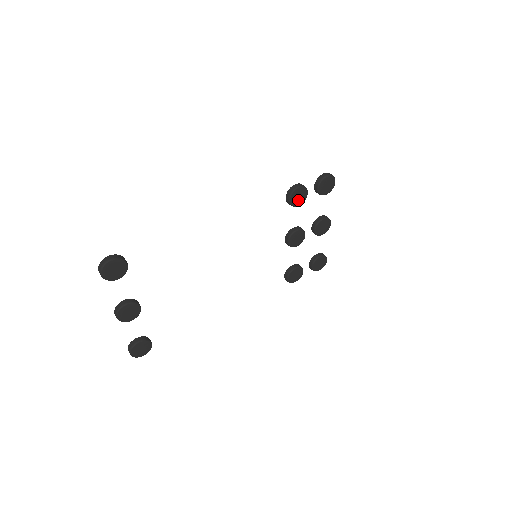
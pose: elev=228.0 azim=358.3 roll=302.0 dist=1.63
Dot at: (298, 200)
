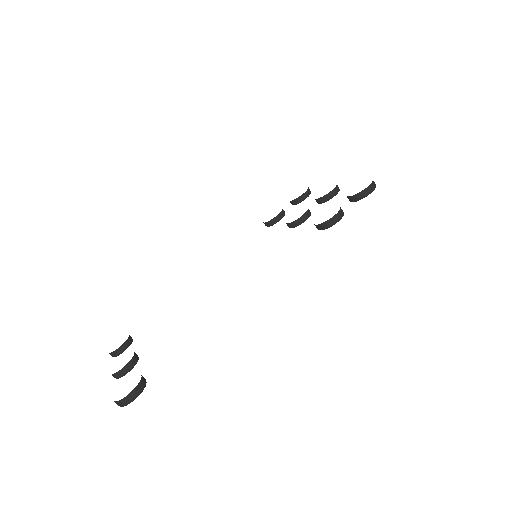
Dot at: occluded
